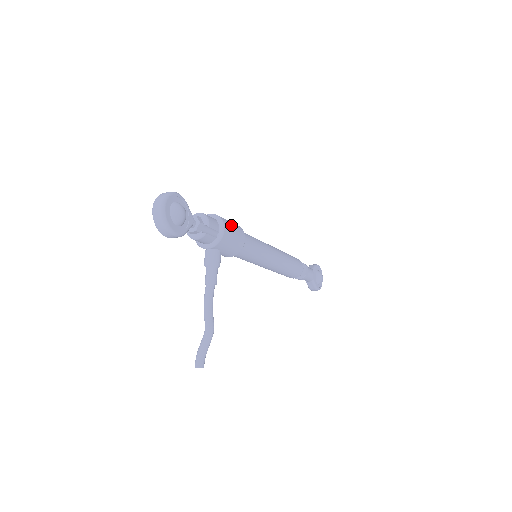
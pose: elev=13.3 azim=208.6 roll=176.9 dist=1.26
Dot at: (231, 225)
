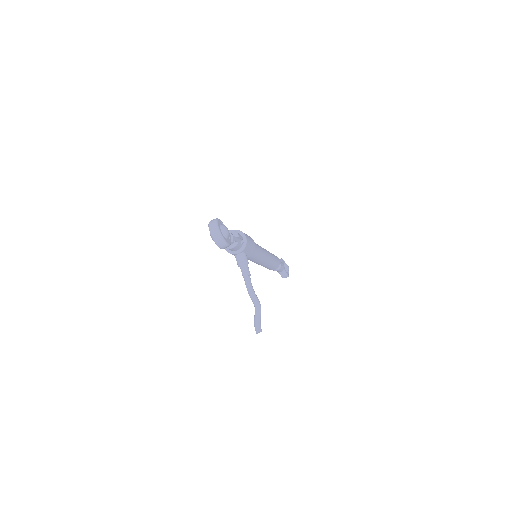
Dot at: (246, 234)
